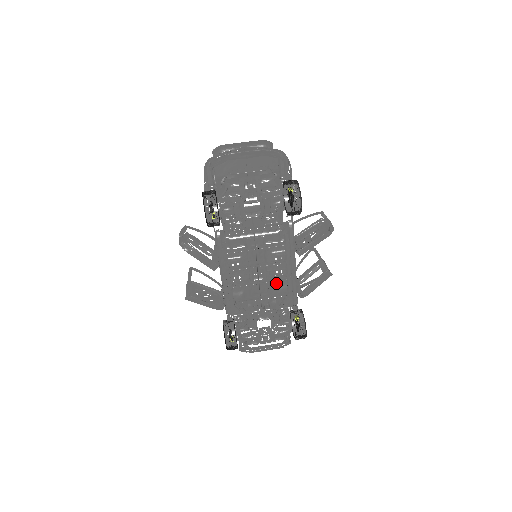
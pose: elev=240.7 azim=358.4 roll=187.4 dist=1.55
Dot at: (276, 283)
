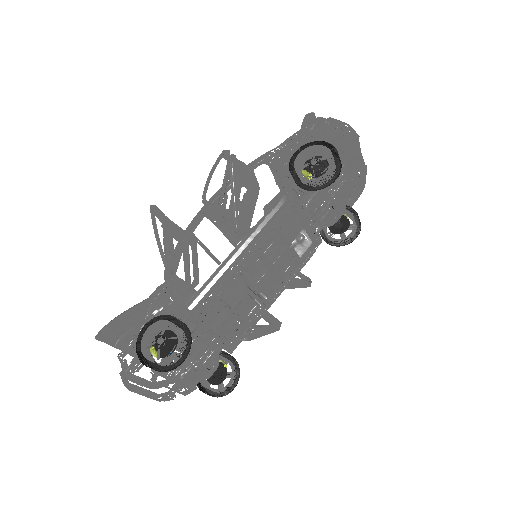
Dot at: (246, 304)
